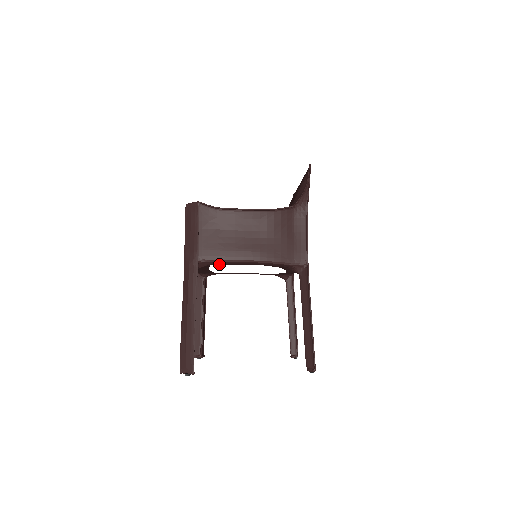
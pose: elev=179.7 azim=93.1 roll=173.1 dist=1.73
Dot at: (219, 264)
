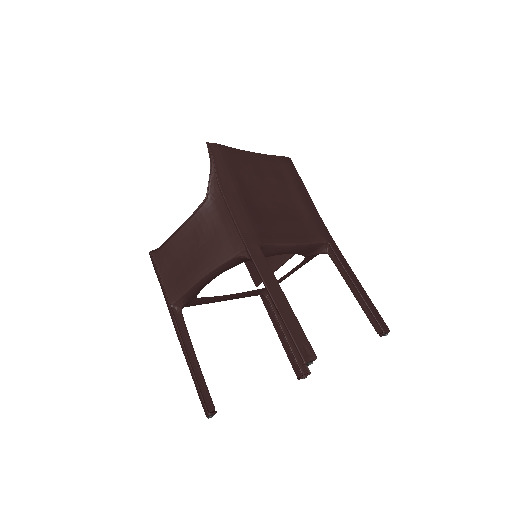
Dot at: (190, 295)
